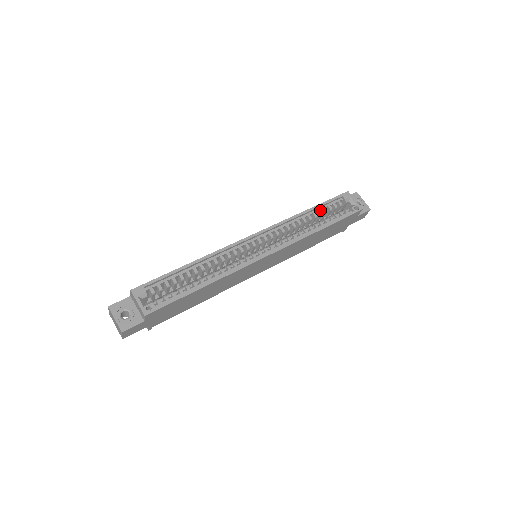
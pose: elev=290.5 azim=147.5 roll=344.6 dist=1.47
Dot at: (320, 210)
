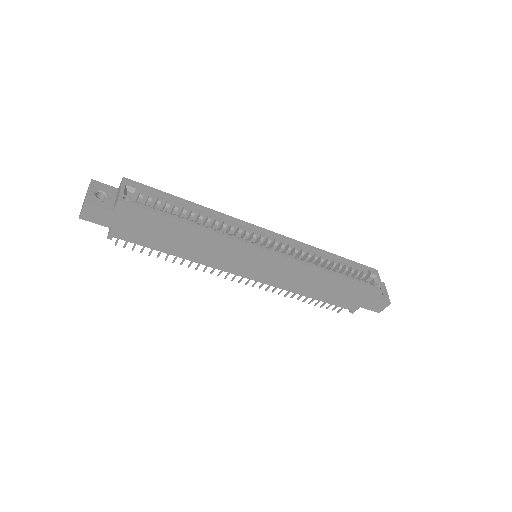
Dot at: (342, 264)
